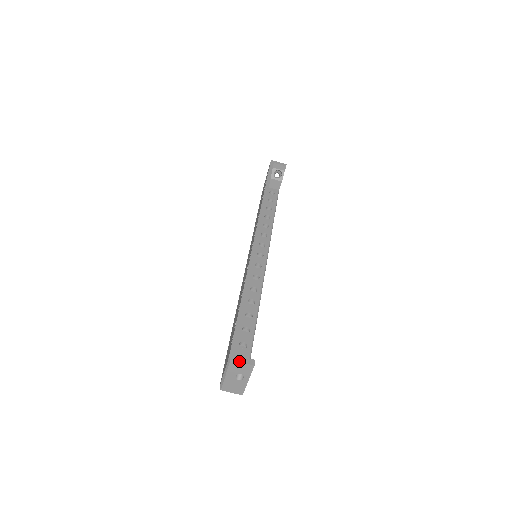
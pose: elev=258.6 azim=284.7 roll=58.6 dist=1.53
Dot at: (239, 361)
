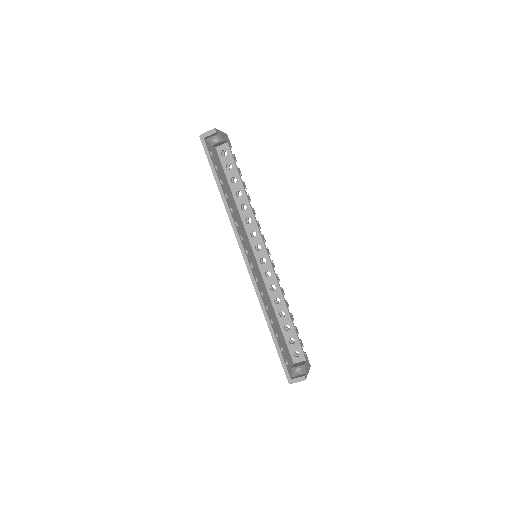
Dot at: (295, 382)
